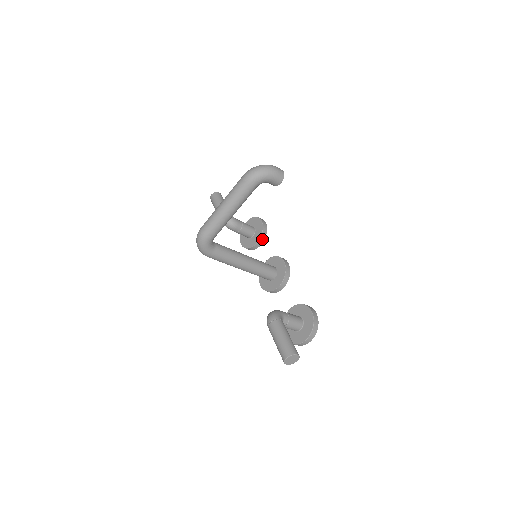
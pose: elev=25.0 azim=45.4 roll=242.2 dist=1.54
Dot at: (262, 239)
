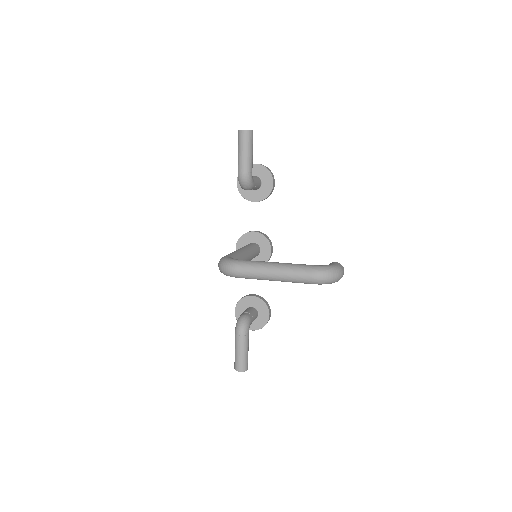
Dot at: (262, 200)
